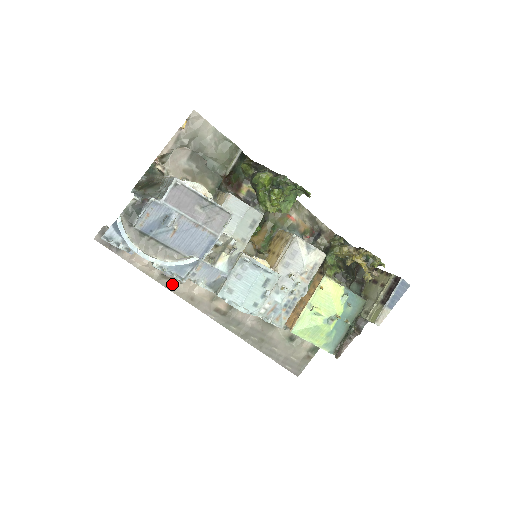
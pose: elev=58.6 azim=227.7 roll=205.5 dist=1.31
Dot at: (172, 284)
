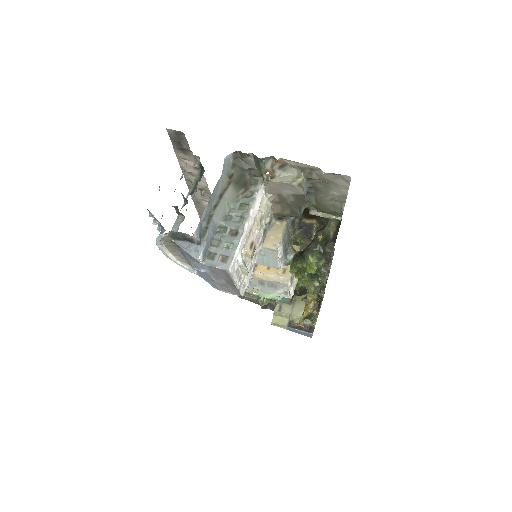
Dot at: occluded
